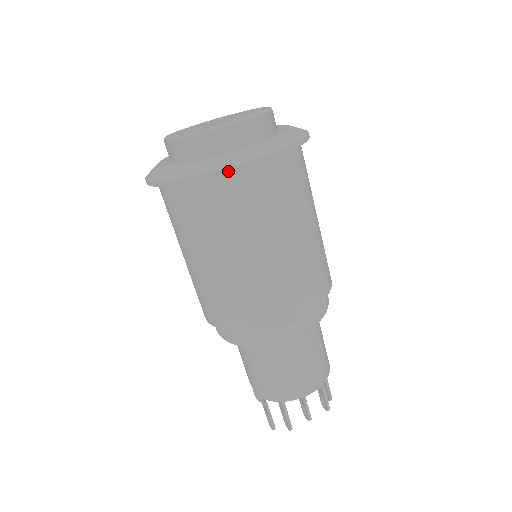
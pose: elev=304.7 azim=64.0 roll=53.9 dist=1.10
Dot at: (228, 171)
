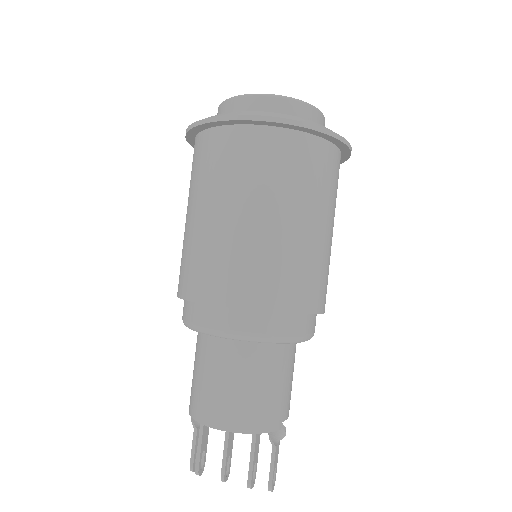
Dot at: (218, 119)
